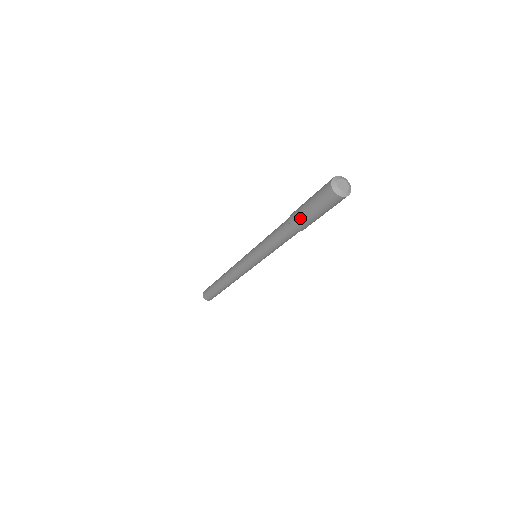
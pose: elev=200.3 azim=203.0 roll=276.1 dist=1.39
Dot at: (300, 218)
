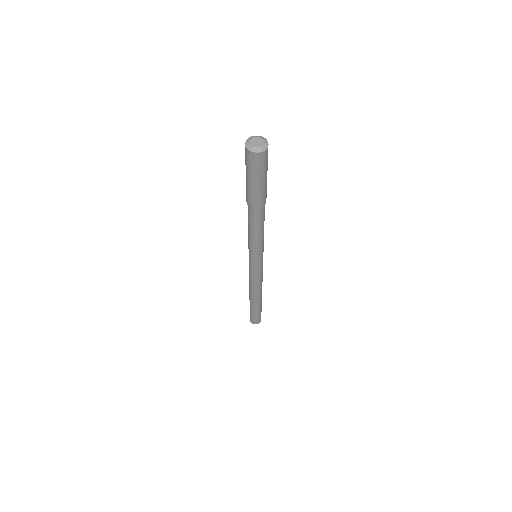
Dot at: (248, 193)
